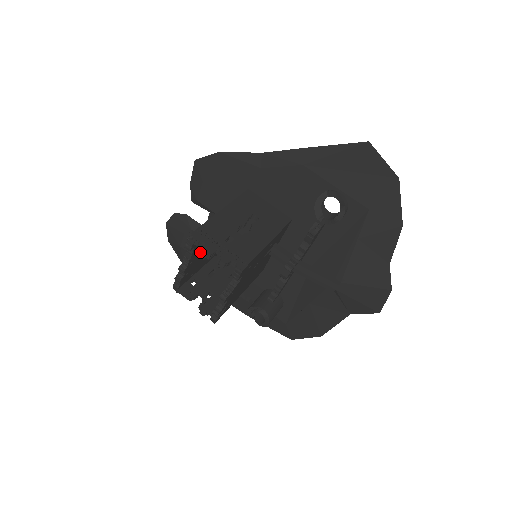
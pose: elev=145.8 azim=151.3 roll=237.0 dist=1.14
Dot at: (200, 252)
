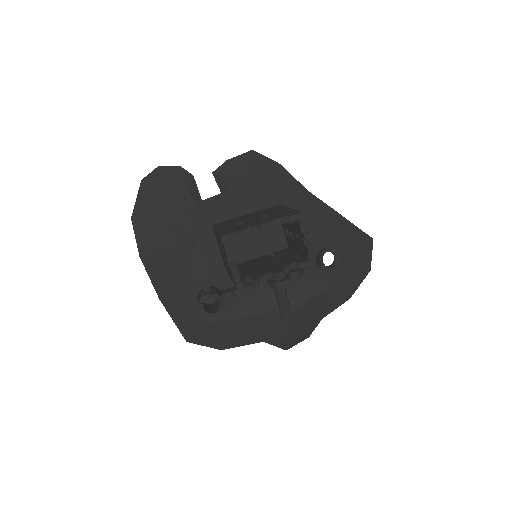
Dot at: occluded
